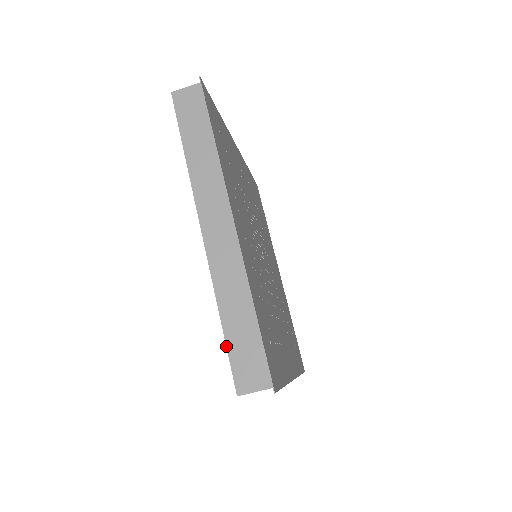
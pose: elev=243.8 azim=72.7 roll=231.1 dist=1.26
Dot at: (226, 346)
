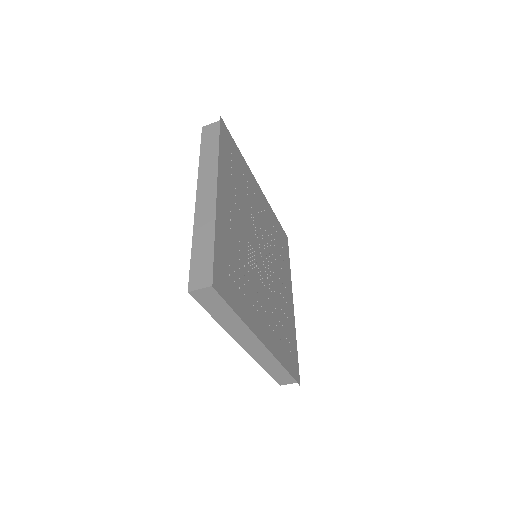
Dot at: (190, 261)
